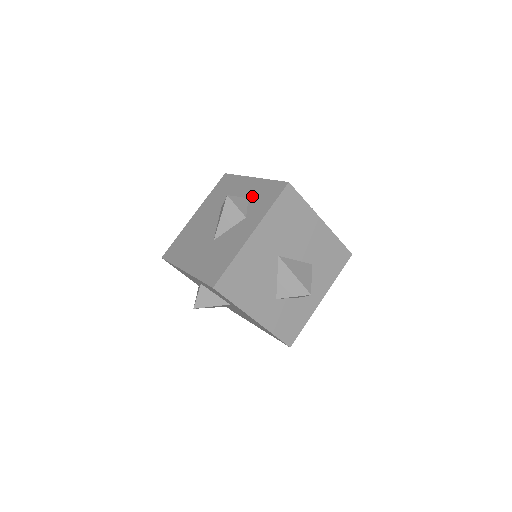
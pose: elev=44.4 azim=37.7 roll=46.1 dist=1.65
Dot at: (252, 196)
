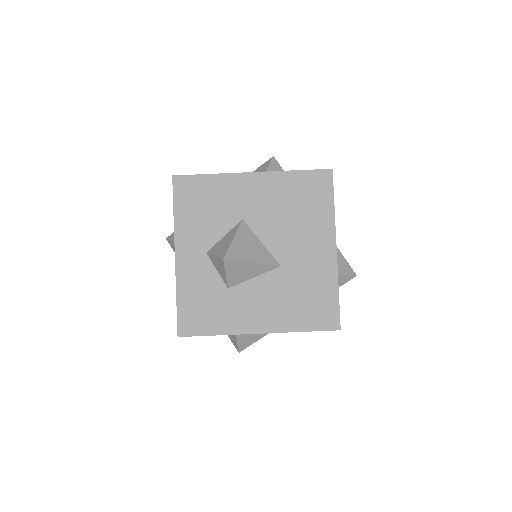
Dot at: occluded
